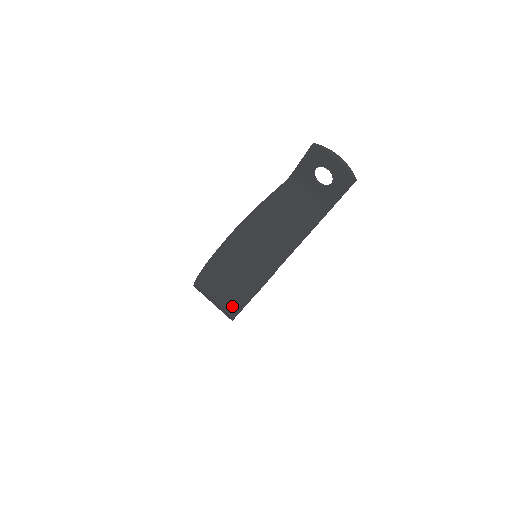
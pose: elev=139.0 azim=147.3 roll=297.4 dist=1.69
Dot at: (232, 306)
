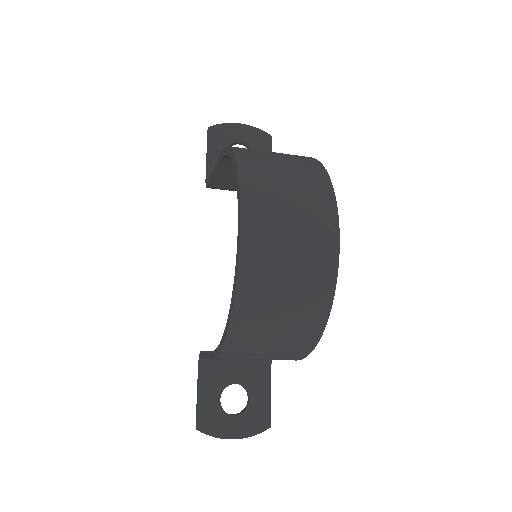
Dot at: (323, 229)
